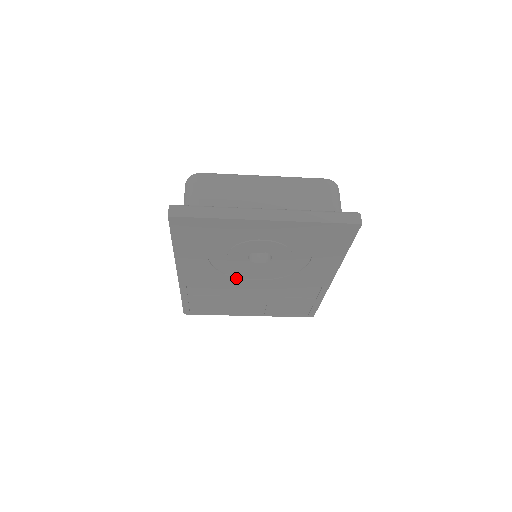
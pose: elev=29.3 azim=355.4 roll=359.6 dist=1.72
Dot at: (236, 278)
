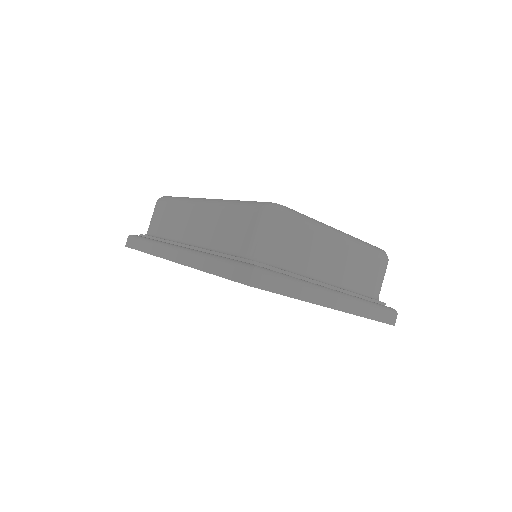
Dot at: occluded
